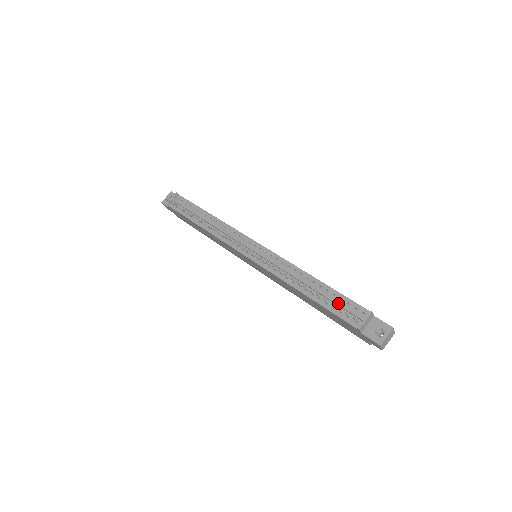
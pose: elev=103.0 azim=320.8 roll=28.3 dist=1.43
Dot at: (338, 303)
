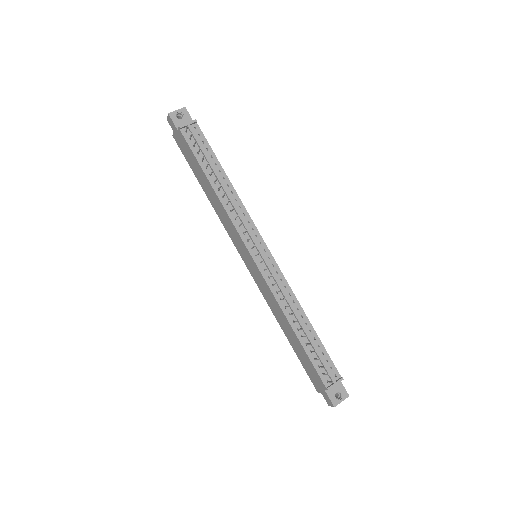
Dot at: (321, 357)
